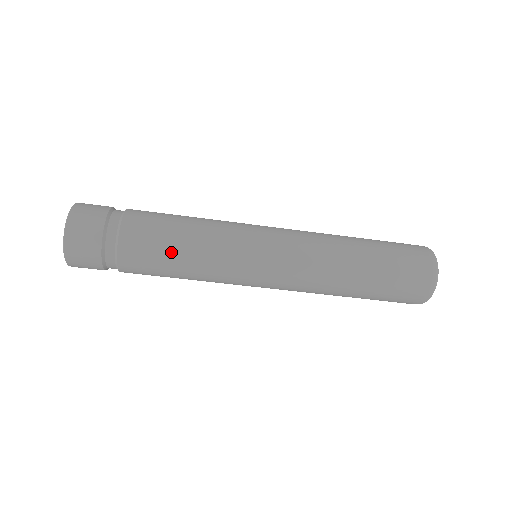
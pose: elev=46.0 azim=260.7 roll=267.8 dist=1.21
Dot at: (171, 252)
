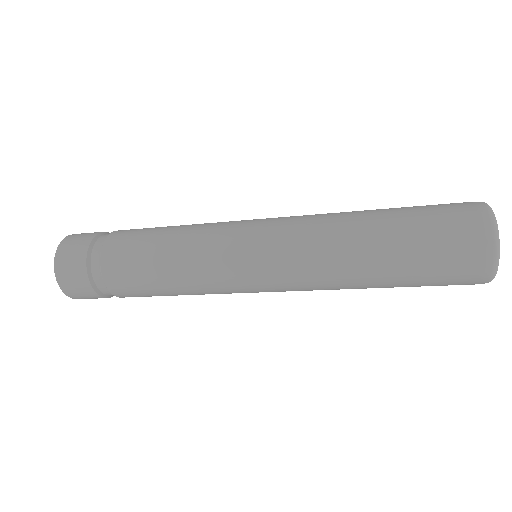
Dot at: (155, 280)
